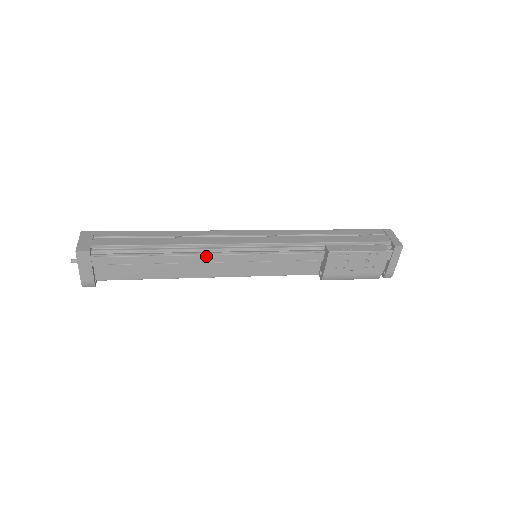
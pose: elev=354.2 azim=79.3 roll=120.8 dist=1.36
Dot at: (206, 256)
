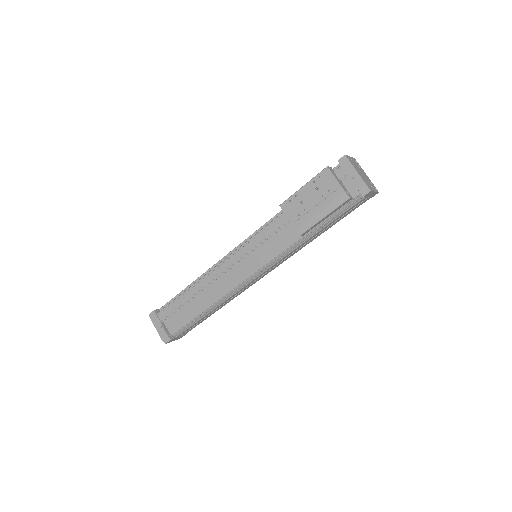
Dot at: (212, 273)
